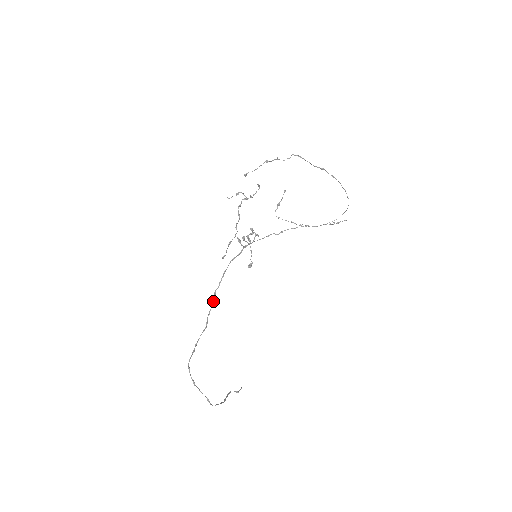
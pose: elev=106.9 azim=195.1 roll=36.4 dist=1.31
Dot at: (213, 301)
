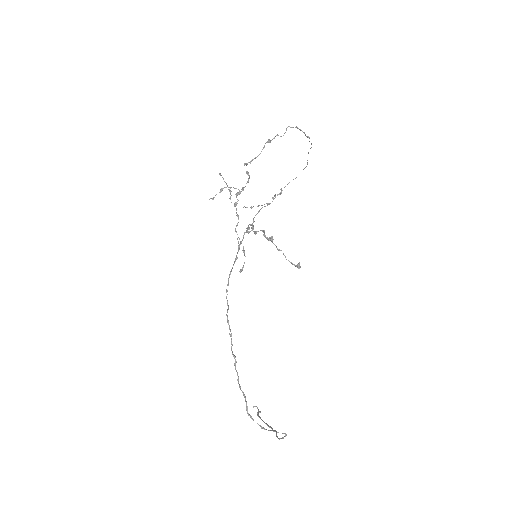
Dot at: (229, 328)
